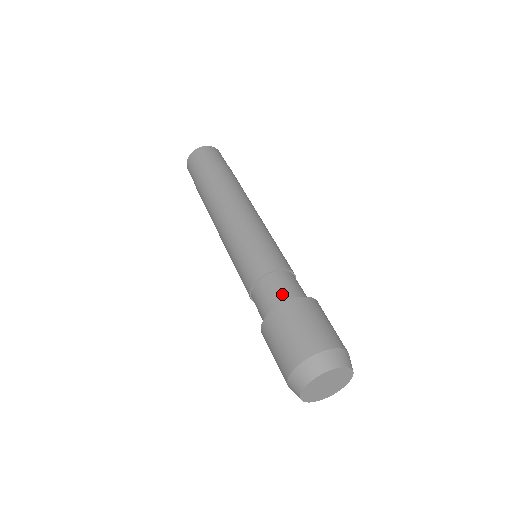
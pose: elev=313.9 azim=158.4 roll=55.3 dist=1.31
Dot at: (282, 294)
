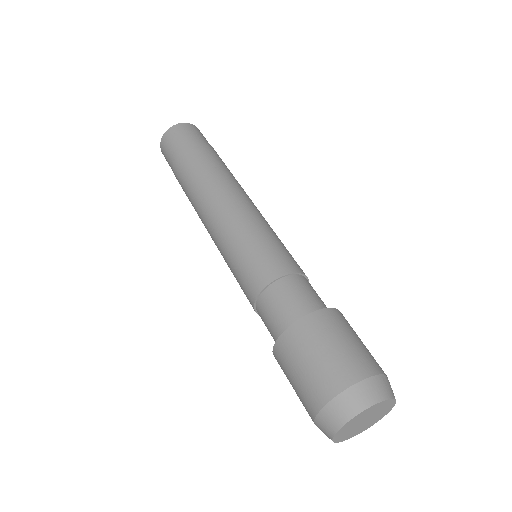
Dot at: (305, 302)
